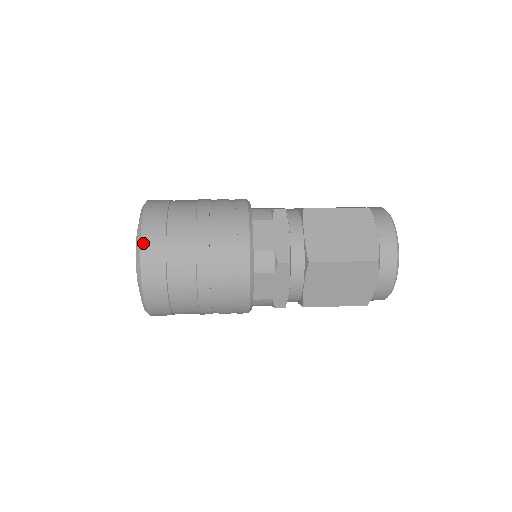
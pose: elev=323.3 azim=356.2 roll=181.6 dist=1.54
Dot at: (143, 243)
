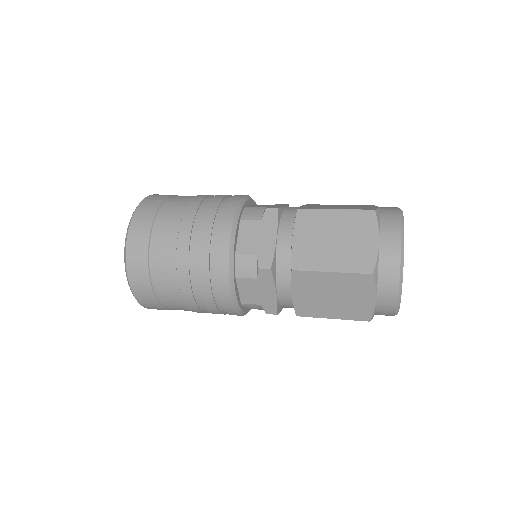
Dot at: (129, 240)
